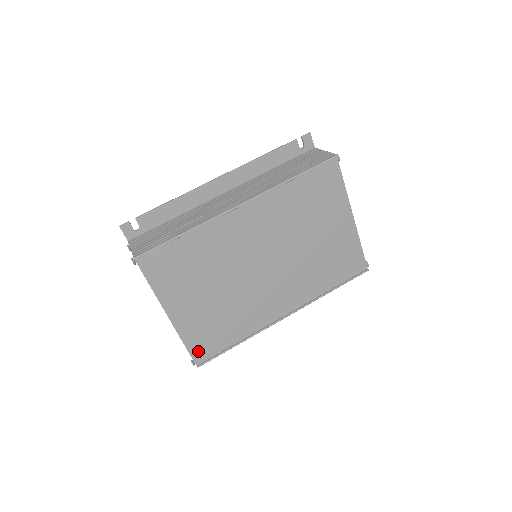
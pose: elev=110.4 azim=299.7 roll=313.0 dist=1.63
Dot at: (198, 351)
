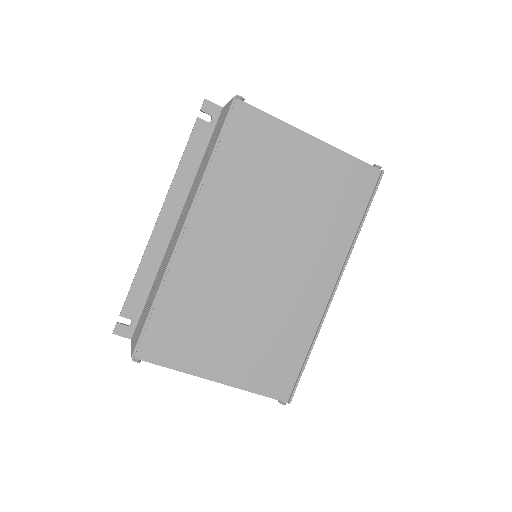
Dot at: (276, 389)
